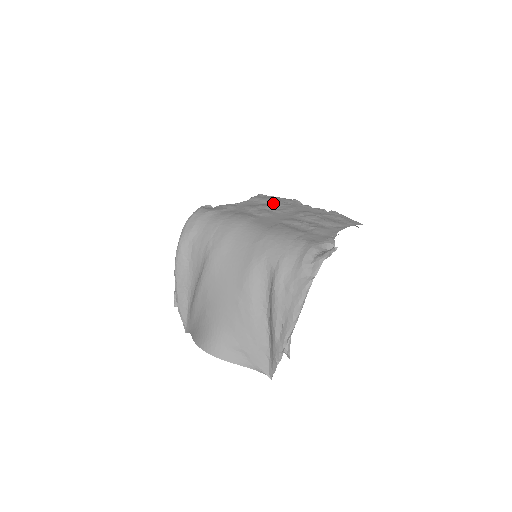
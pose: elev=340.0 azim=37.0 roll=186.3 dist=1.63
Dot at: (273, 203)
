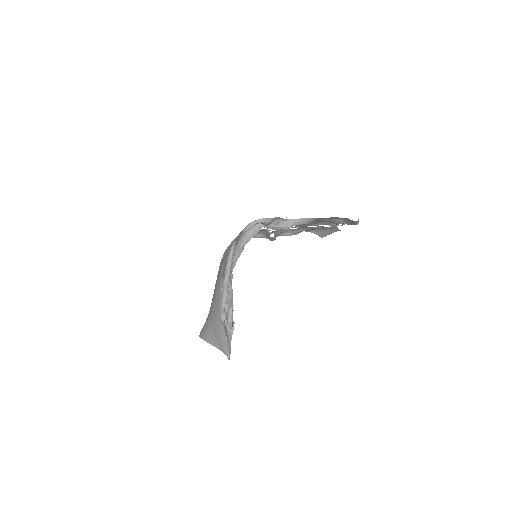
Dot at: occluded
